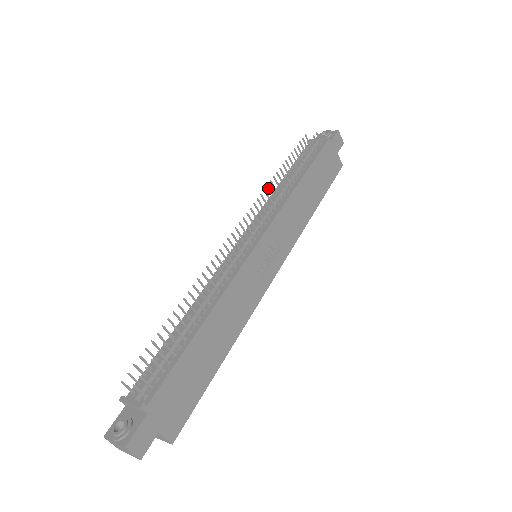
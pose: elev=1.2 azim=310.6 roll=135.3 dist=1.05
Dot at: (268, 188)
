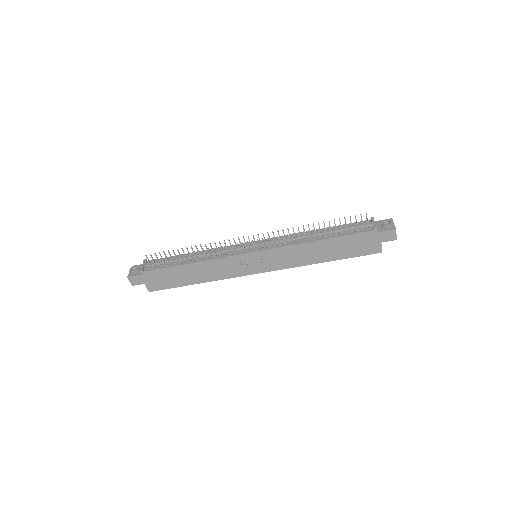
Dot at: (298, 228)
